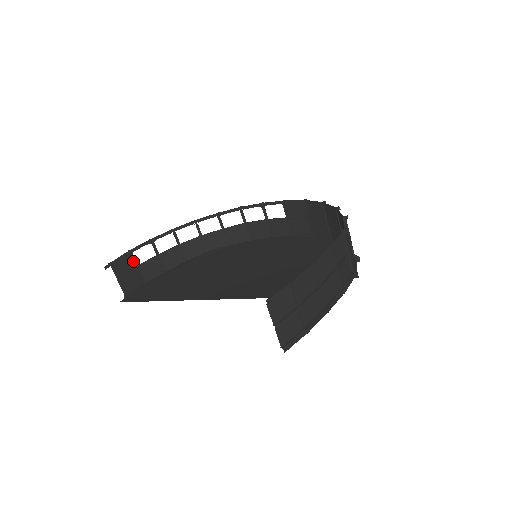
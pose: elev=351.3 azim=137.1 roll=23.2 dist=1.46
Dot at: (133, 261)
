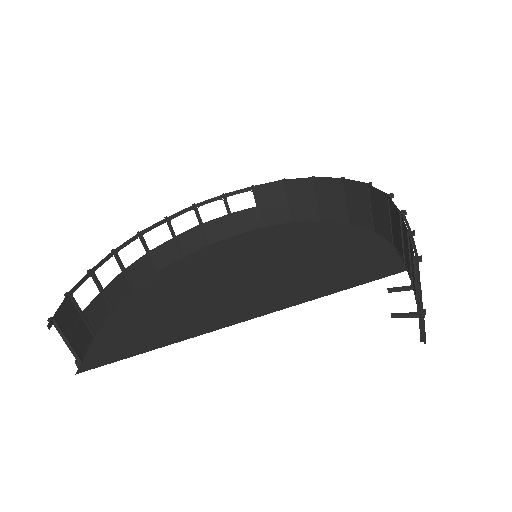
Dot at: (75, 308)
